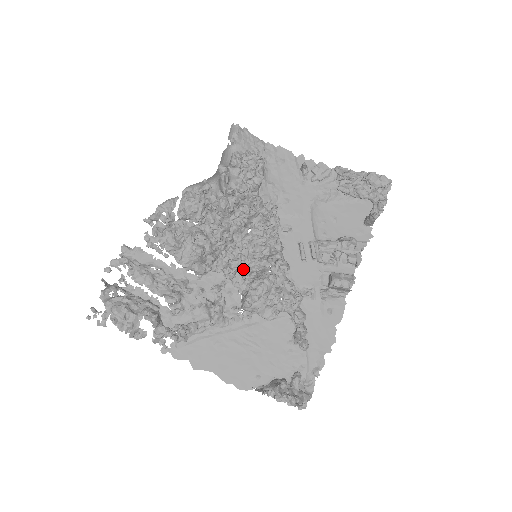
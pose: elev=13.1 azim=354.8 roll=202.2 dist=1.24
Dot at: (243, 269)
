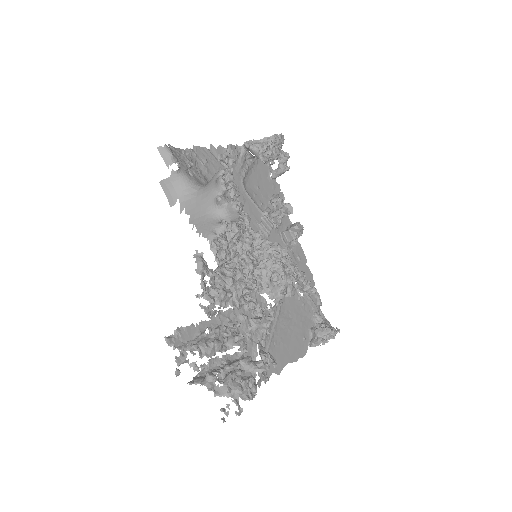
Dot at: occluded
